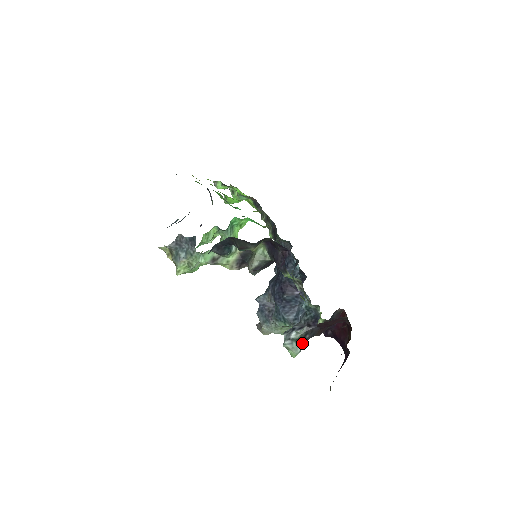
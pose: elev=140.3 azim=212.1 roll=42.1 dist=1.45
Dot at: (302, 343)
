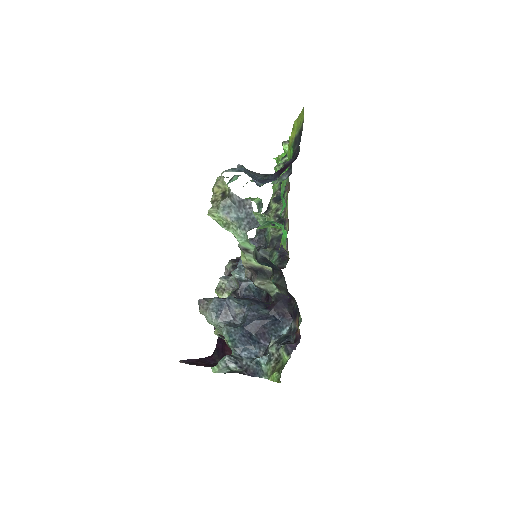
Dot at: (229, 372)
